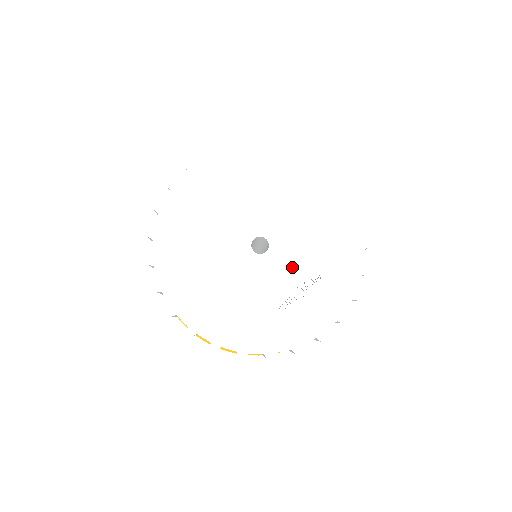
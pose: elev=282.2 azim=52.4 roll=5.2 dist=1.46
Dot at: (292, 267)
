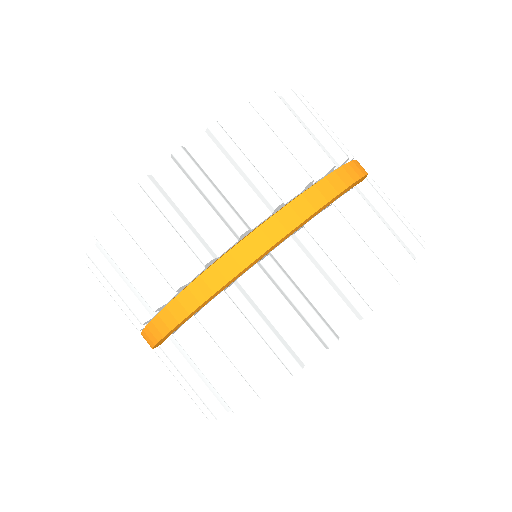
Dot at: occluded
